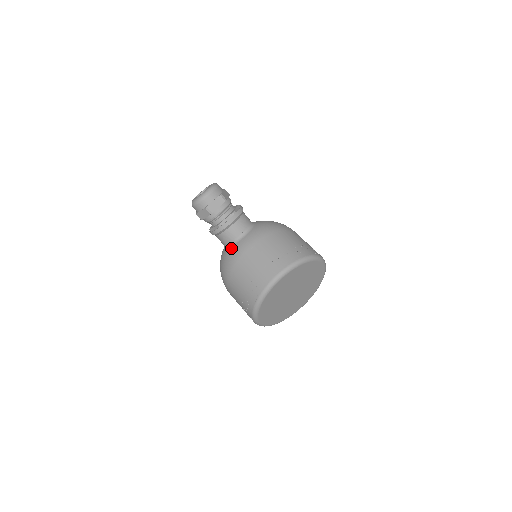
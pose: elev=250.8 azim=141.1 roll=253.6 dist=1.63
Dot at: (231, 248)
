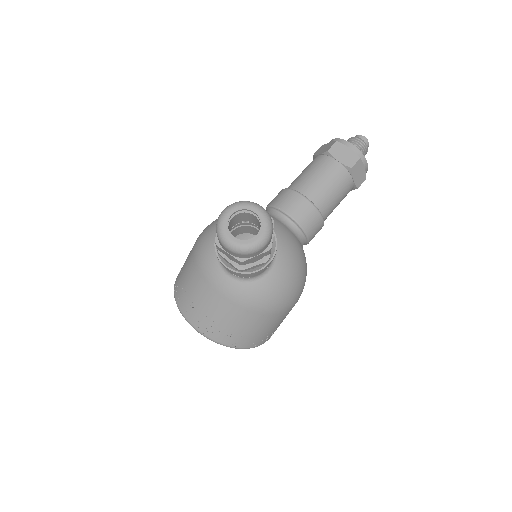
Dot at: (215, 257)
